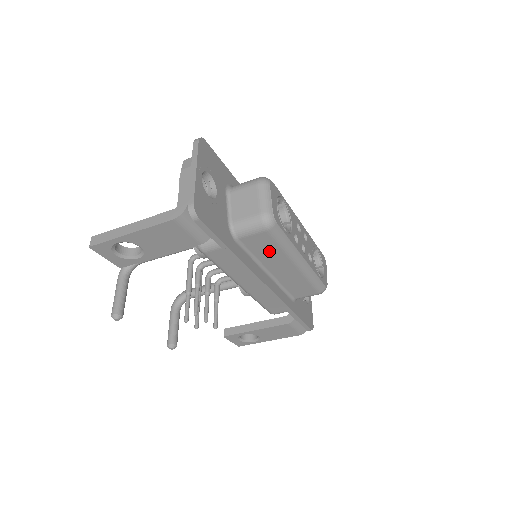
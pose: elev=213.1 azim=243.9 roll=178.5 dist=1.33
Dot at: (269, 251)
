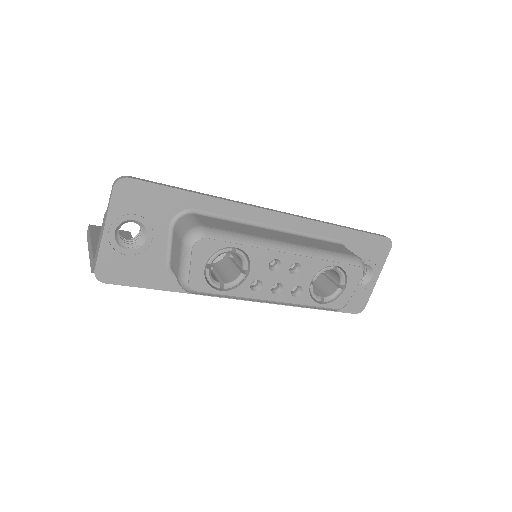
Dot at: occluded
